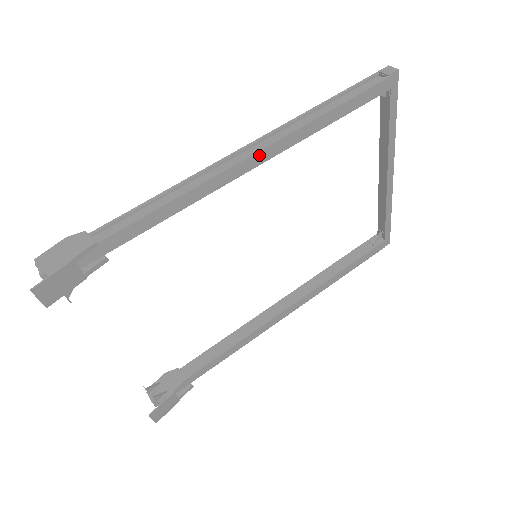
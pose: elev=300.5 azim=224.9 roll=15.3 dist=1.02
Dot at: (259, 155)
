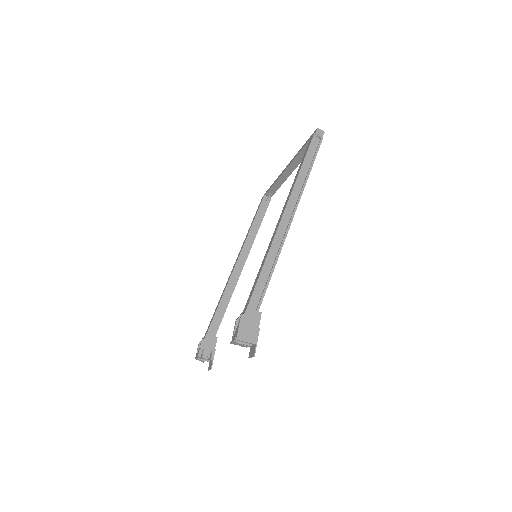
Dot at: (292, 218)
